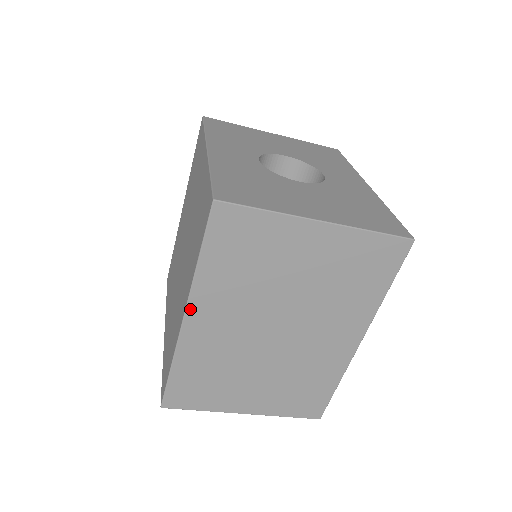
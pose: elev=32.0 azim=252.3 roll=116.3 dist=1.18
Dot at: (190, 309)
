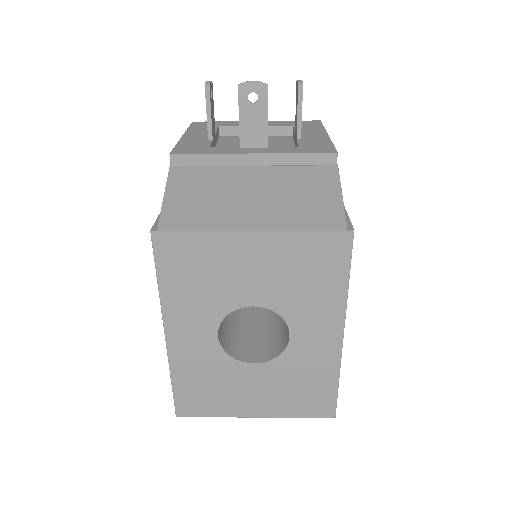
Dot at: occluded
